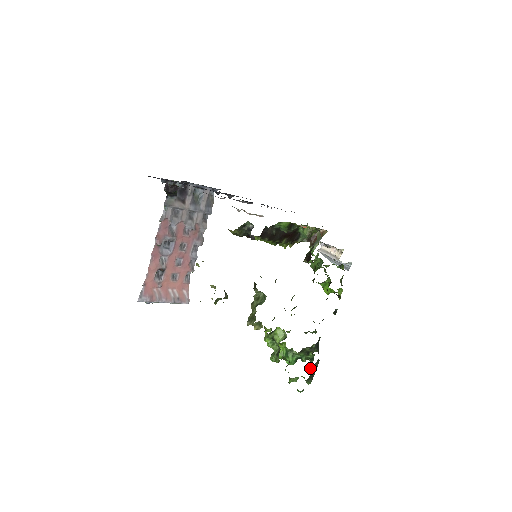
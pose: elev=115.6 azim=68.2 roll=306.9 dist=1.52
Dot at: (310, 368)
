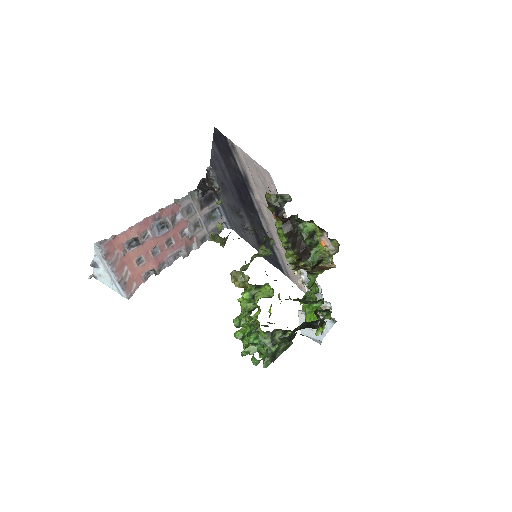
Dot at: (279, 343)
